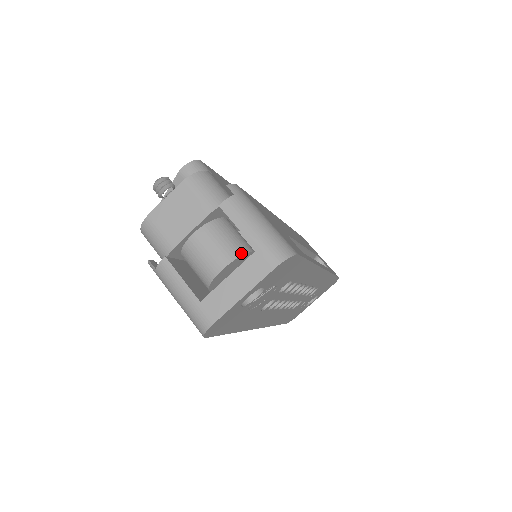
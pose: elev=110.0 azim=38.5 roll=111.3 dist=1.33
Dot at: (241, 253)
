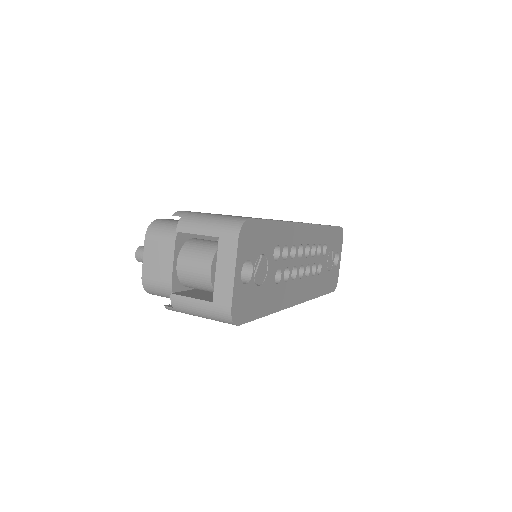
Dot at: (215, 250)
